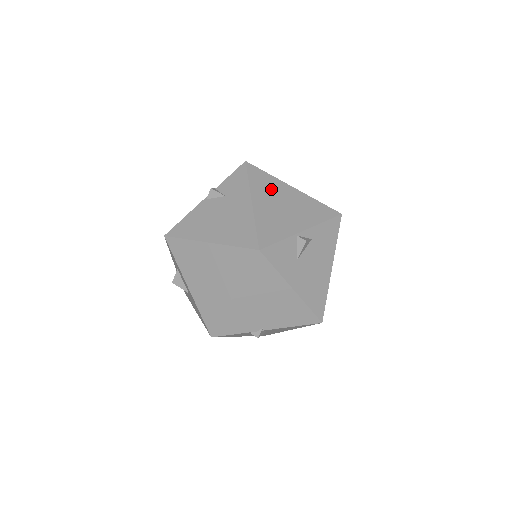
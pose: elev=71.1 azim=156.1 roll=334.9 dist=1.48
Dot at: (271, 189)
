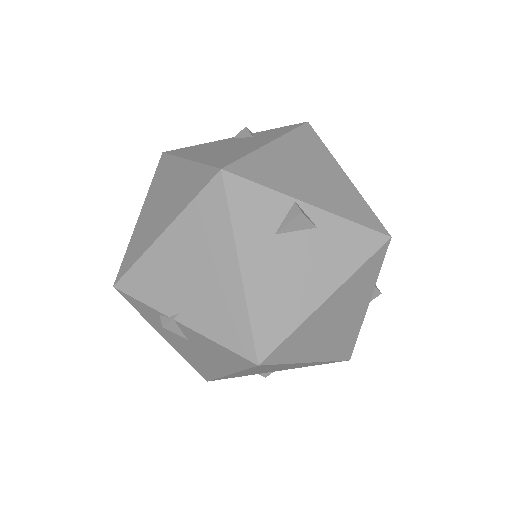
Dot at: (312, 154)
